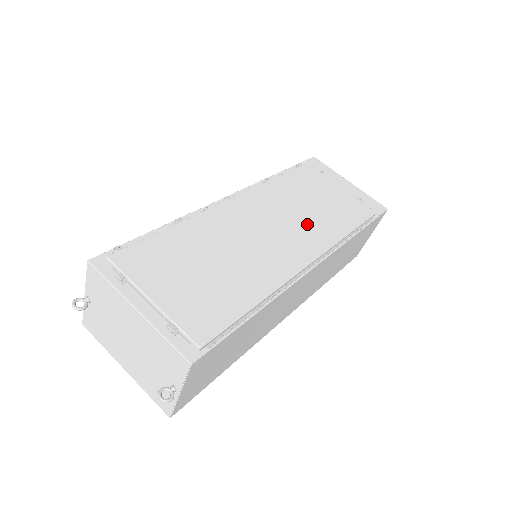
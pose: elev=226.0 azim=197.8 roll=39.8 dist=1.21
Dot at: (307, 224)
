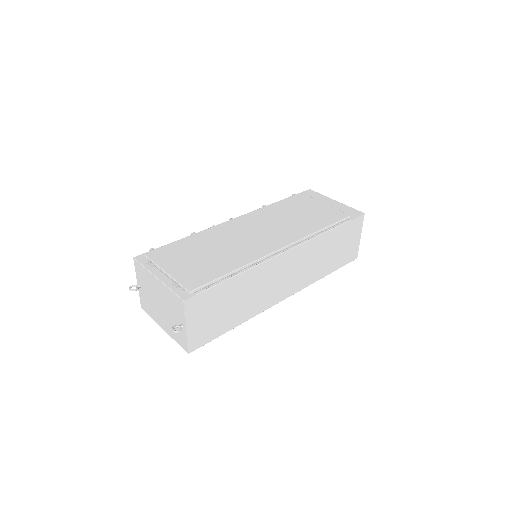
Dot at: (287, 227)
